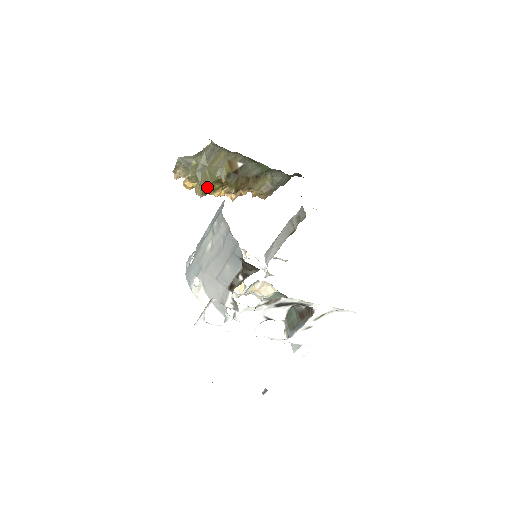
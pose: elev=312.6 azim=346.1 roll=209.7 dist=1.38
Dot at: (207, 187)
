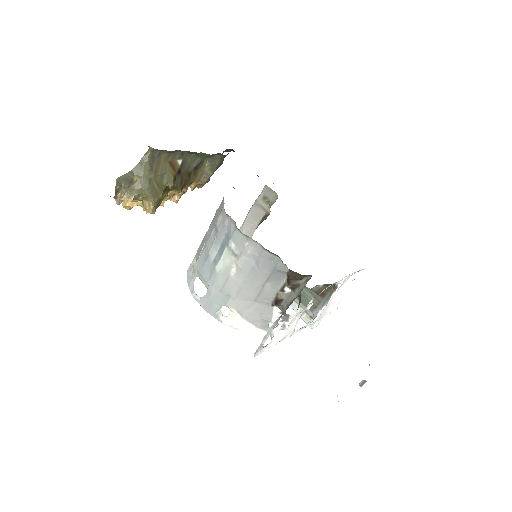
Dot at: (159, 201)
